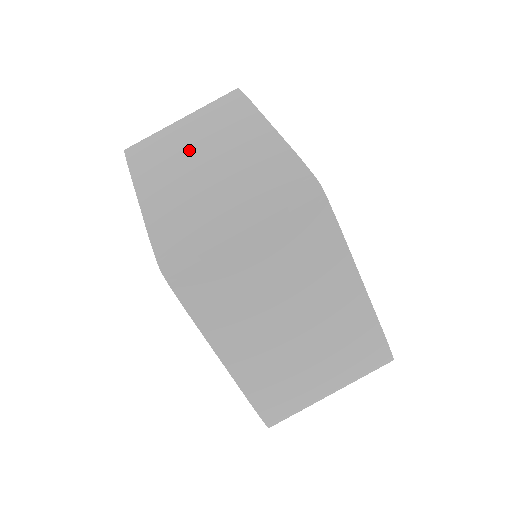
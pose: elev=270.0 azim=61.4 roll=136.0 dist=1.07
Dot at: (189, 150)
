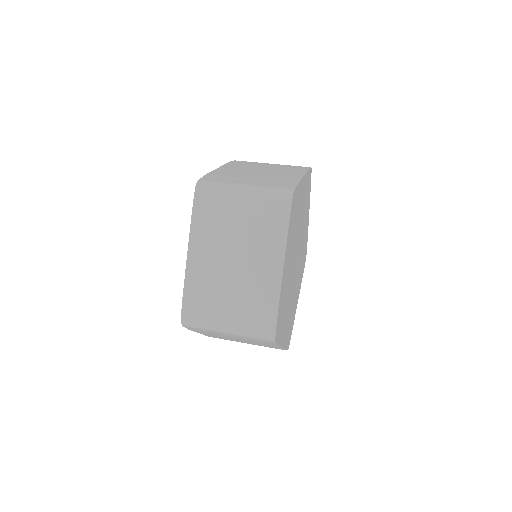
Dot at: occluded
